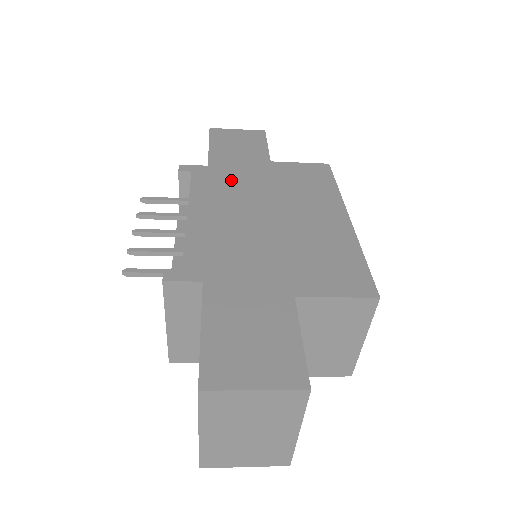
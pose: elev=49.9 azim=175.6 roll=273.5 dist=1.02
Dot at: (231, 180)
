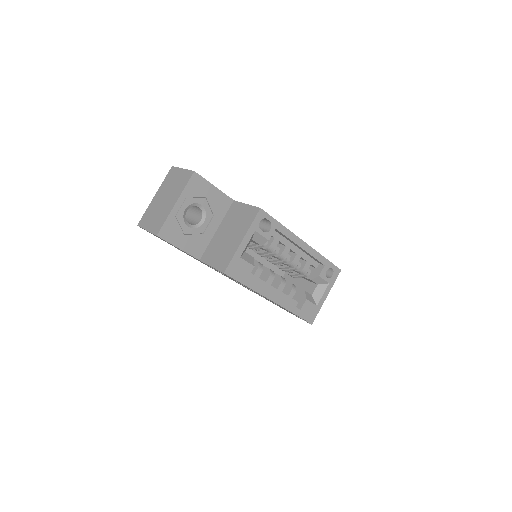
Dot at: occluded
